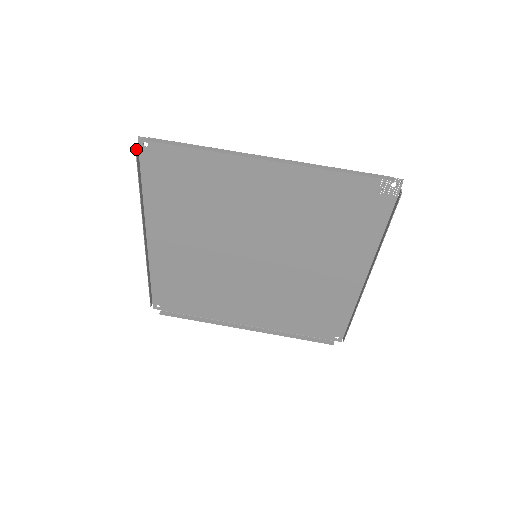
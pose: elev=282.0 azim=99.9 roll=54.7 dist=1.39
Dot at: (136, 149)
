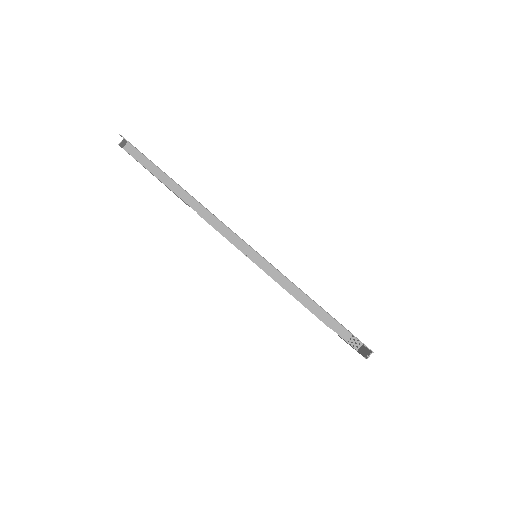
Dot at: (120, 143)
